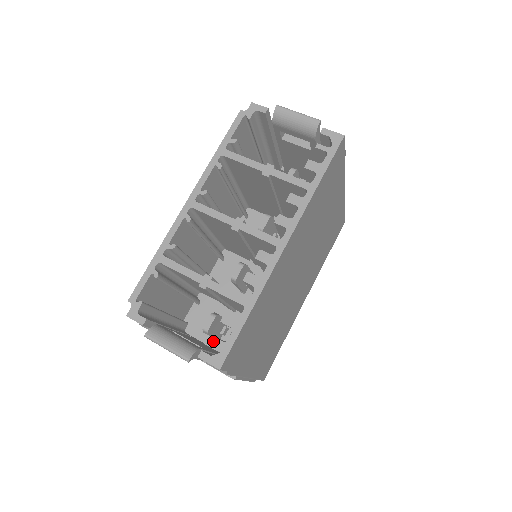
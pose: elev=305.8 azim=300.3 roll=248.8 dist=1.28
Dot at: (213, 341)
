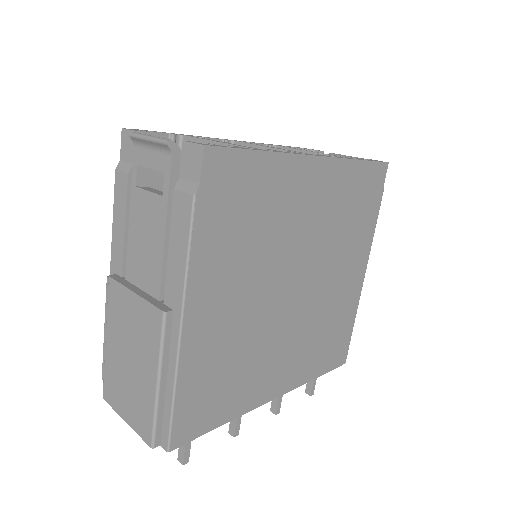
Dot at: (209, 143)
